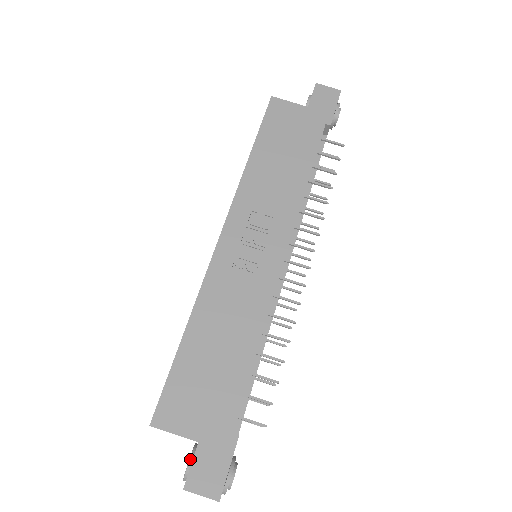
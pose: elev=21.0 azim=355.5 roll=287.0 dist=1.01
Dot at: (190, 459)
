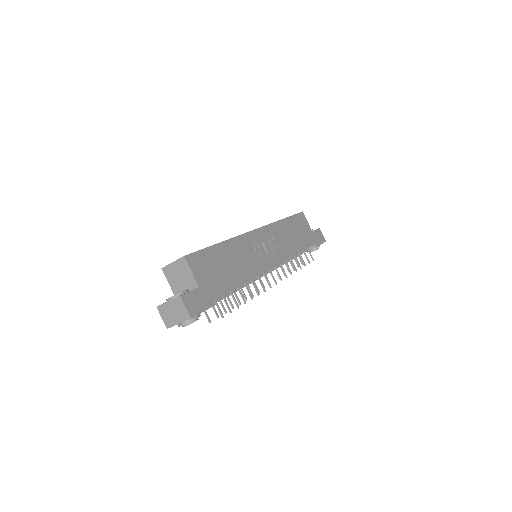
Dot at: (187, 290)
